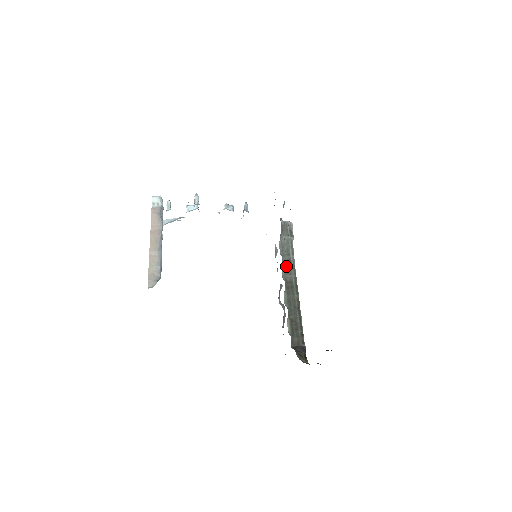
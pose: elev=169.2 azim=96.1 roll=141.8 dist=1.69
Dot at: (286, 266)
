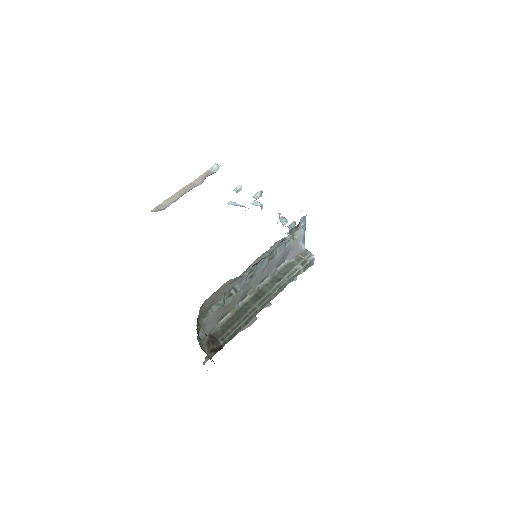
Dot at: (273, 281)
